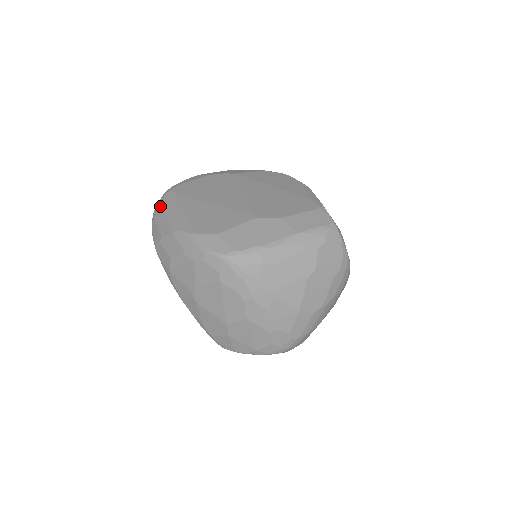
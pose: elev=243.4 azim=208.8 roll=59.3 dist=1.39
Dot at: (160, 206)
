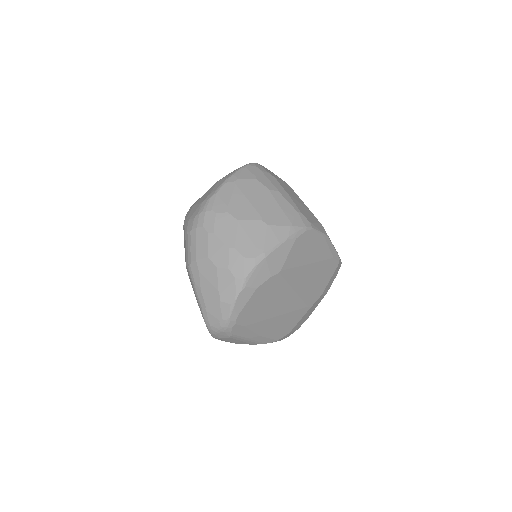
Dot at: (230, 338)
